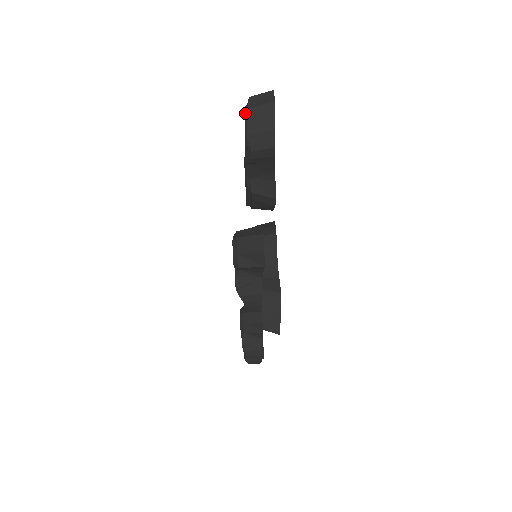
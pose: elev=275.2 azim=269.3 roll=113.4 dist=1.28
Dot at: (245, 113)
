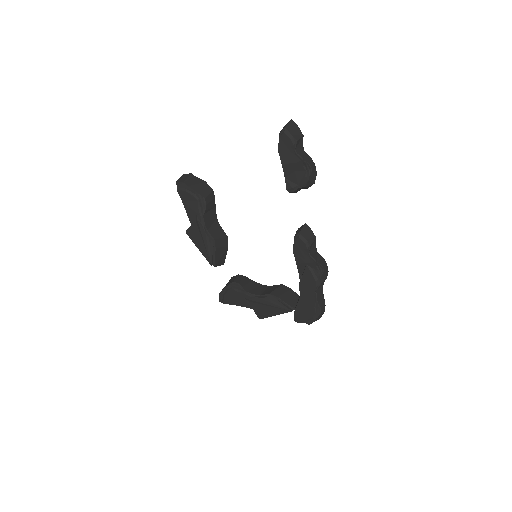
Dot at: (181, 190)
